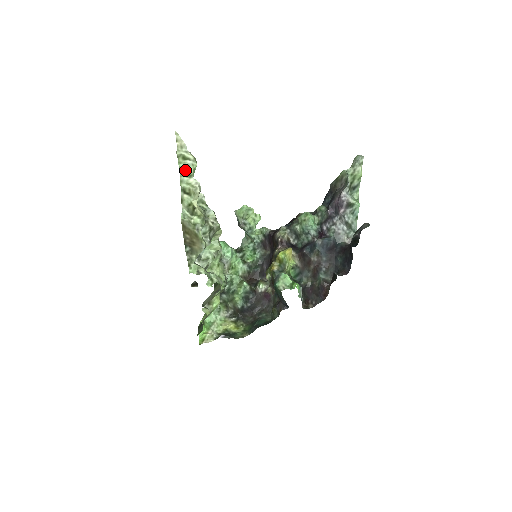
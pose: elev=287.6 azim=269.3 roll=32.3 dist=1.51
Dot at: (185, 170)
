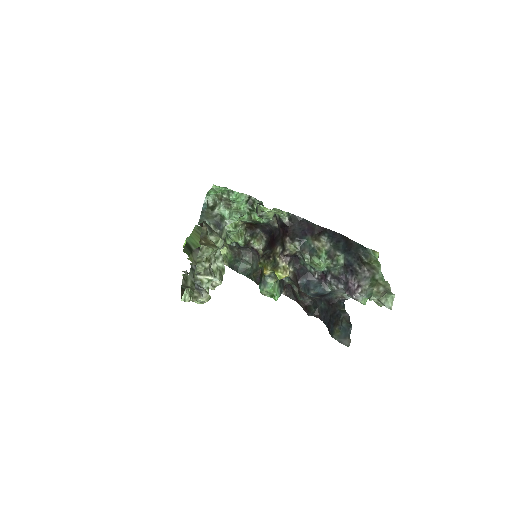
Dot at: occluded
